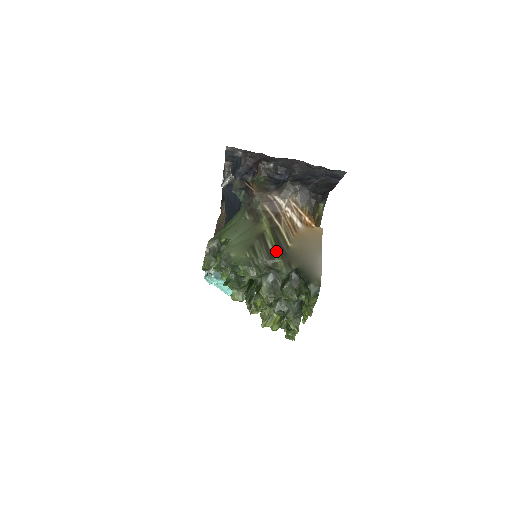
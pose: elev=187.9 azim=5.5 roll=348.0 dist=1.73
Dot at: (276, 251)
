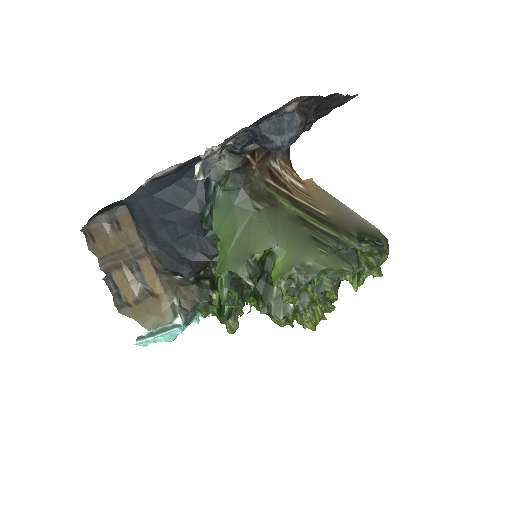
Dot at: (328, 228)
